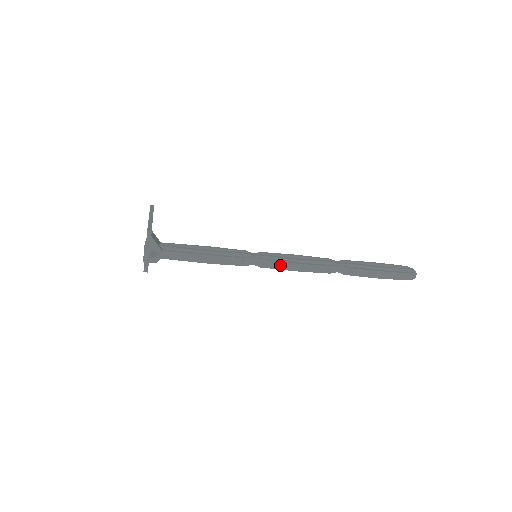
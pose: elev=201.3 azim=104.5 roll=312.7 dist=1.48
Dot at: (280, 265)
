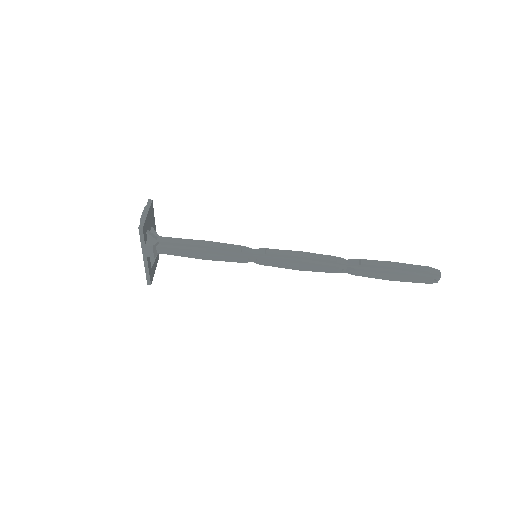
Dot at: (281, 253)
